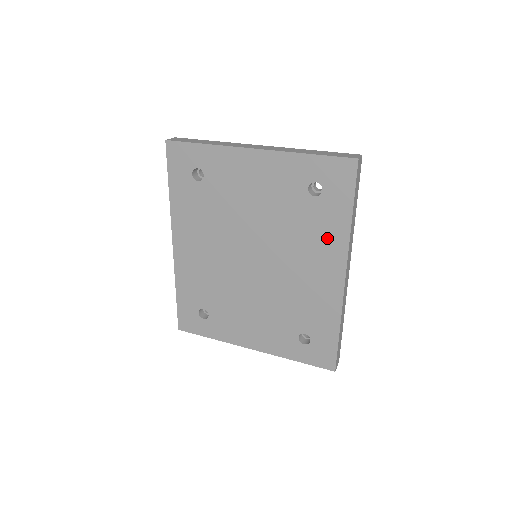
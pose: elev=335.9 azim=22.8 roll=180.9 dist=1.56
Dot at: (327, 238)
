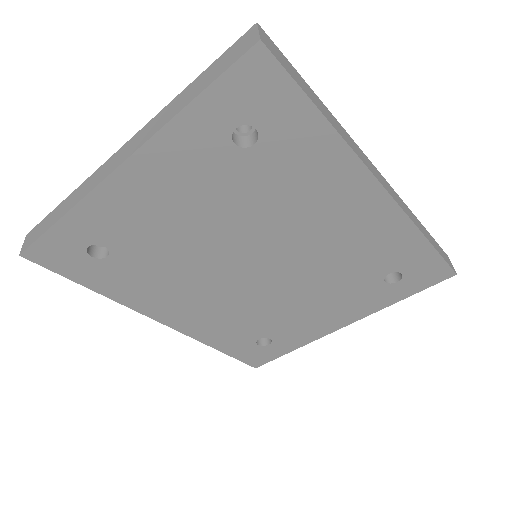
Dot at: (320, 173)
